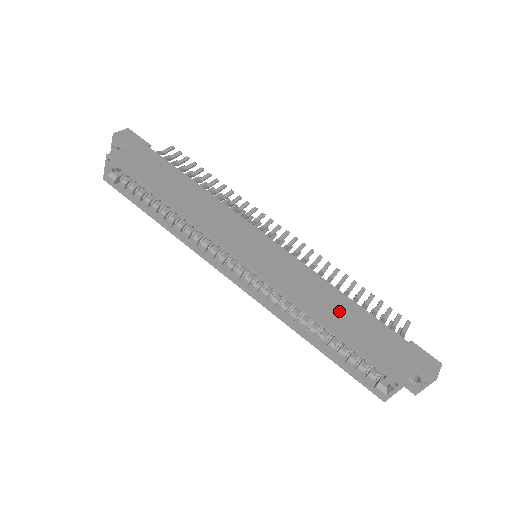
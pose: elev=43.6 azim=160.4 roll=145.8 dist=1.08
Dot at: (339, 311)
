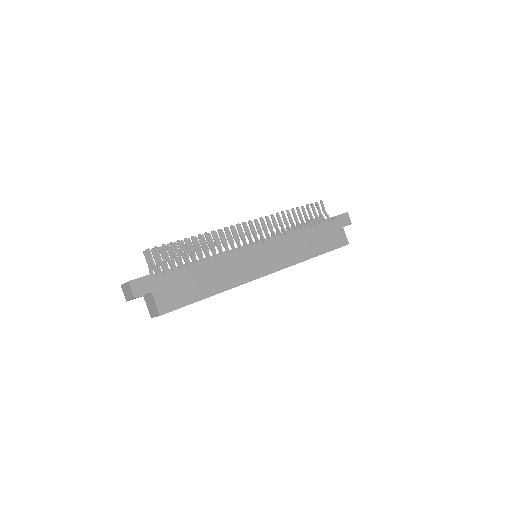
Dot at: (311, 242)
